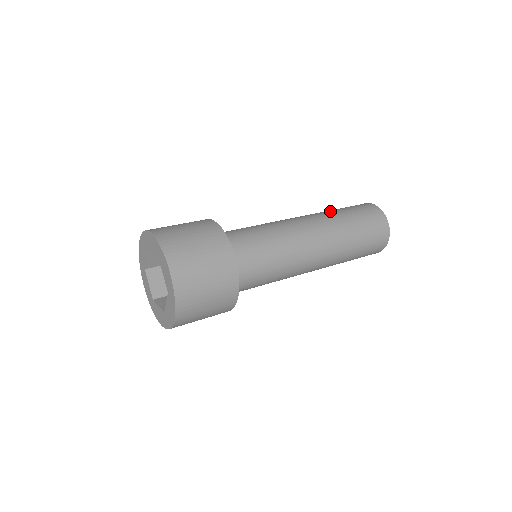
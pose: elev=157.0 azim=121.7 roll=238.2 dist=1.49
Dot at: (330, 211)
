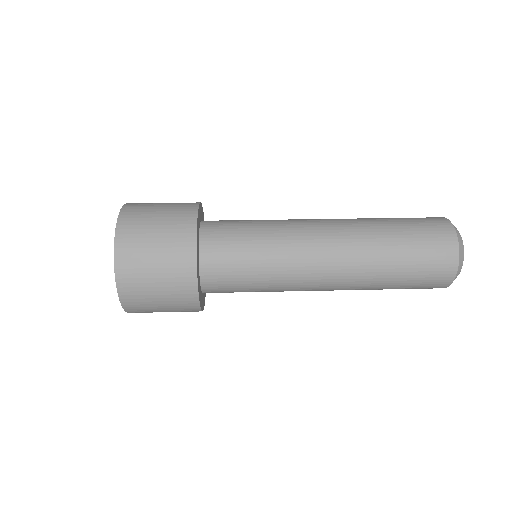
Dot at: (380, 231)
